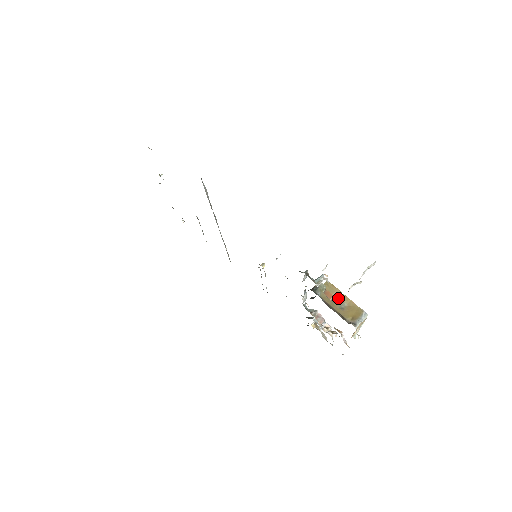
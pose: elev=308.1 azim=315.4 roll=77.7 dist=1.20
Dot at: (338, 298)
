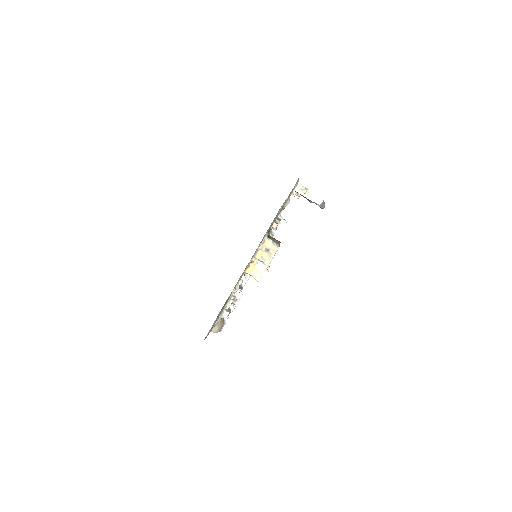
Dot at: (275, 241)
